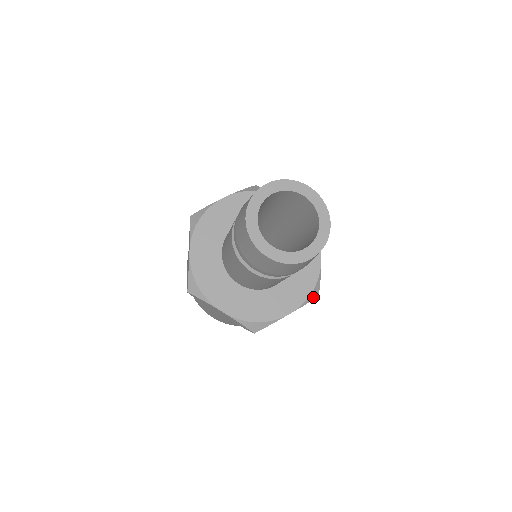
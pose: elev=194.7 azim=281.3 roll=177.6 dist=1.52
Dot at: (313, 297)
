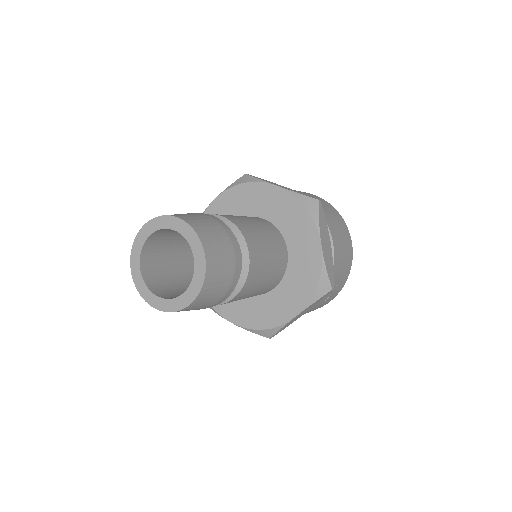
Dot at: (322, 293)
